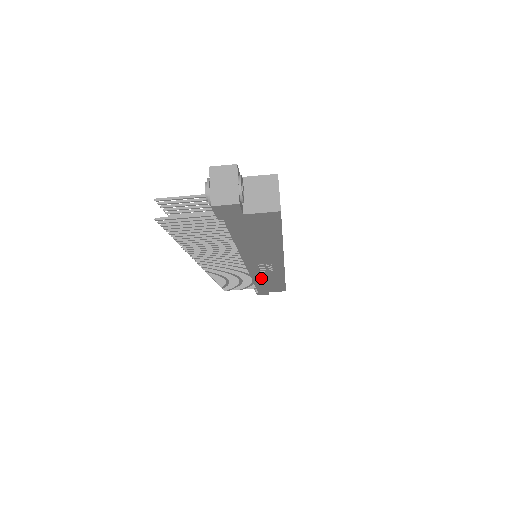
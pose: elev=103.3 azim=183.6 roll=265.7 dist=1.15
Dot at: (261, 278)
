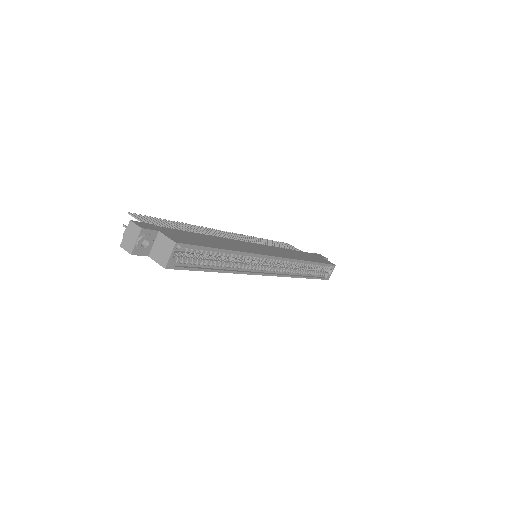
Dot at: occluded
